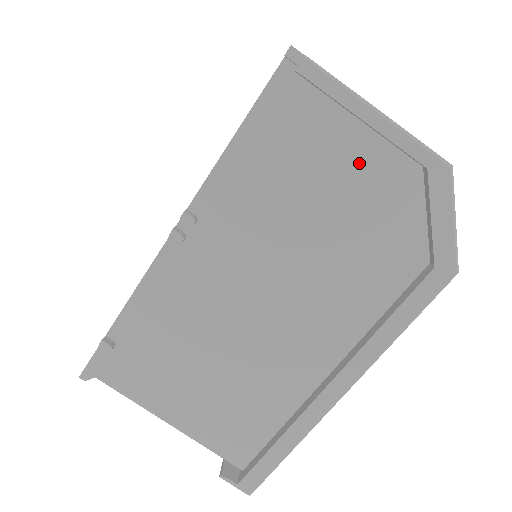
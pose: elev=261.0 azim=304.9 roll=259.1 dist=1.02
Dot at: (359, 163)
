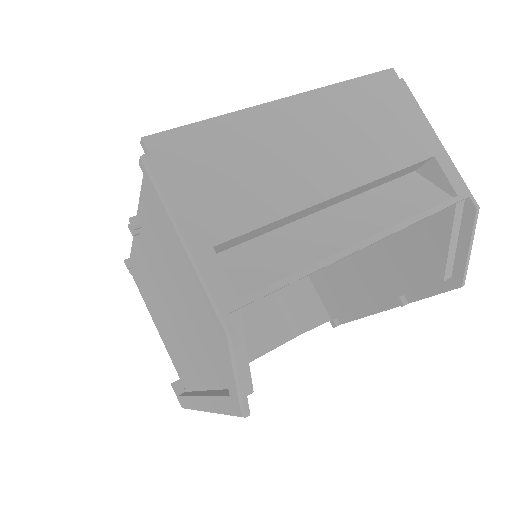
Dot at: occluded
